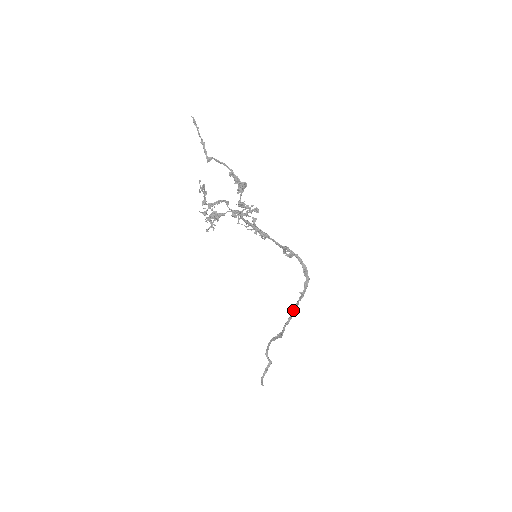
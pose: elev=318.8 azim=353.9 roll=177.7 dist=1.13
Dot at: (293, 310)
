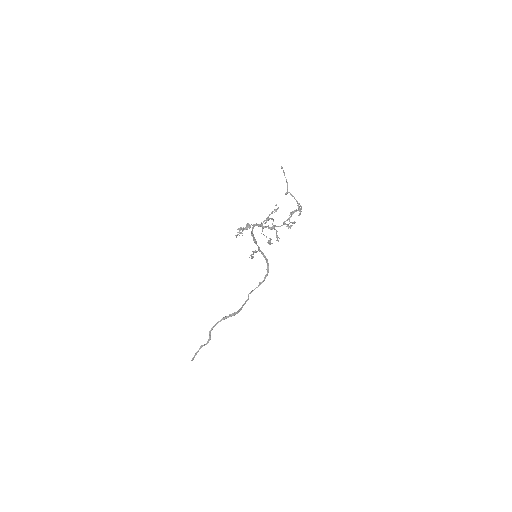
Dot at: occluded
